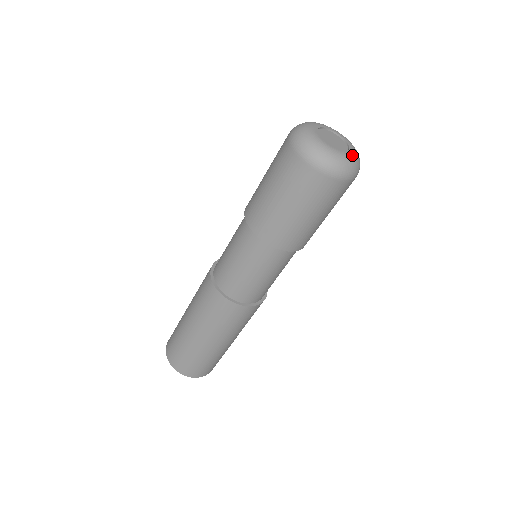
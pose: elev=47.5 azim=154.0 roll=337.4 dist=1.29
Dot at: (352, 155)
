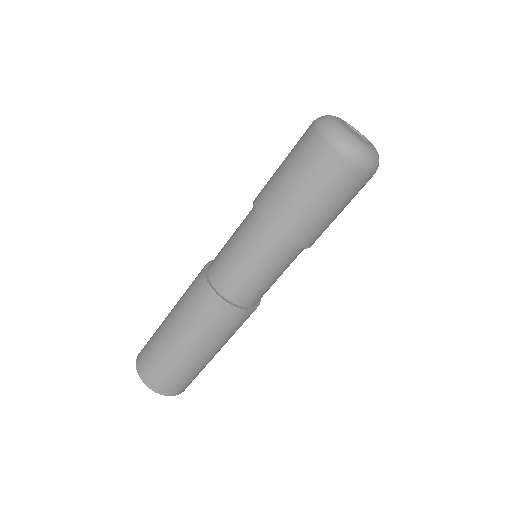
Dot at: (375, 149)
